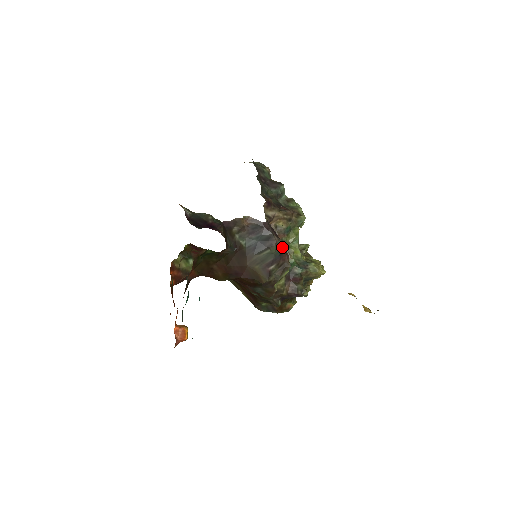
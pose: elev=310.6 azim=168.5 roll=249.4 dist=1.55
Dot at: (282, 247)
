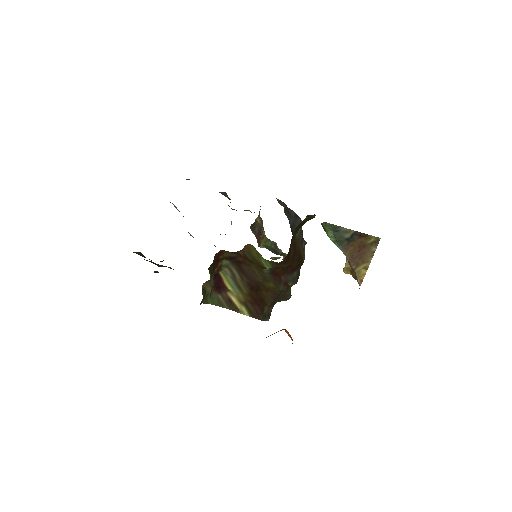
Dot at: occluded
